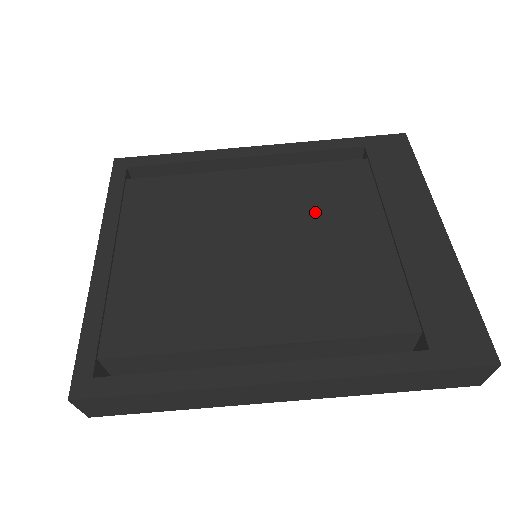
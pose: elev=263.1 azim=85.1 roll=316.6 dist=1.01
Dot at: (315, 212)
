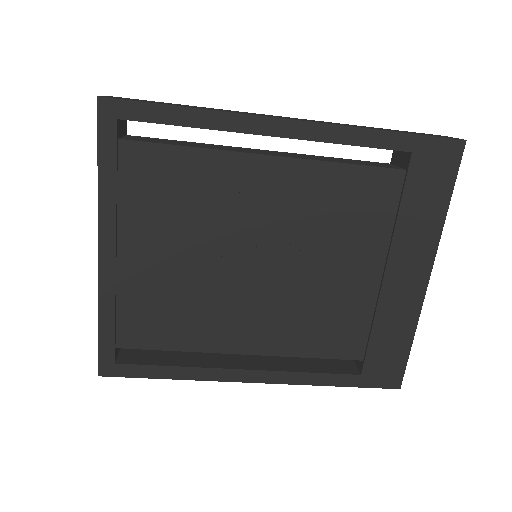
Dot at: (325, 236)
